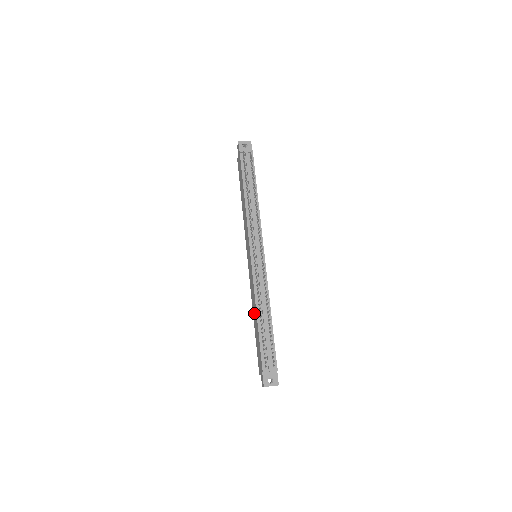
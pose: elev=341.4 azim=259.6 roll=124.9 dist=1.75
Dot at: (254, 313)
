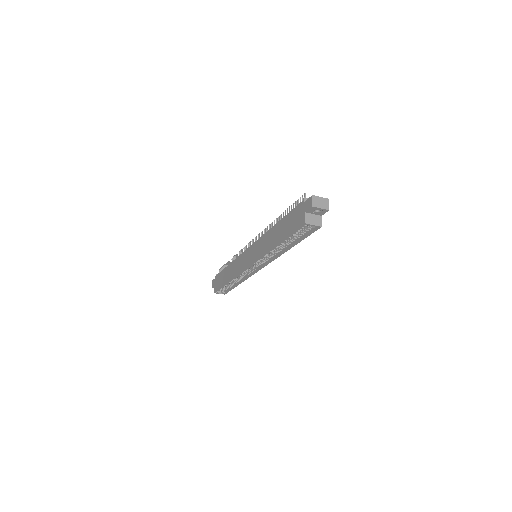
Dot at: (273, 238)
